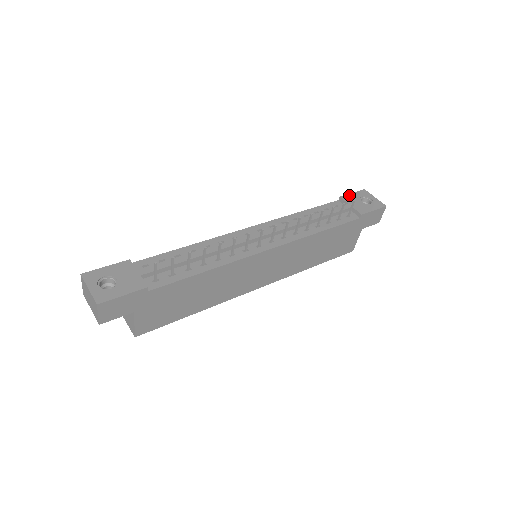
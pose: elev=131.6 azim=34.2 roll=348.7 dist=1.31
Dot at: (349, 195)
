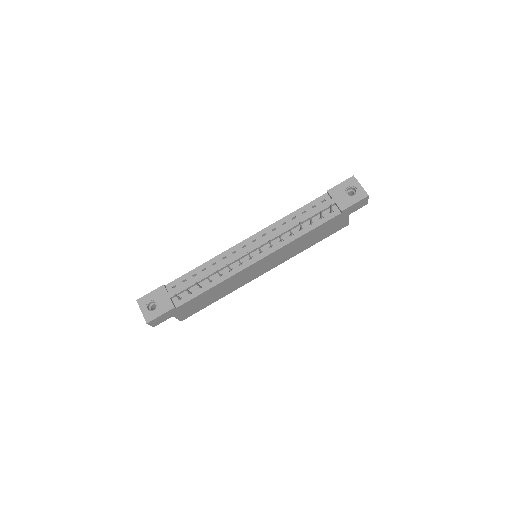
Dot at: (336, 187)
